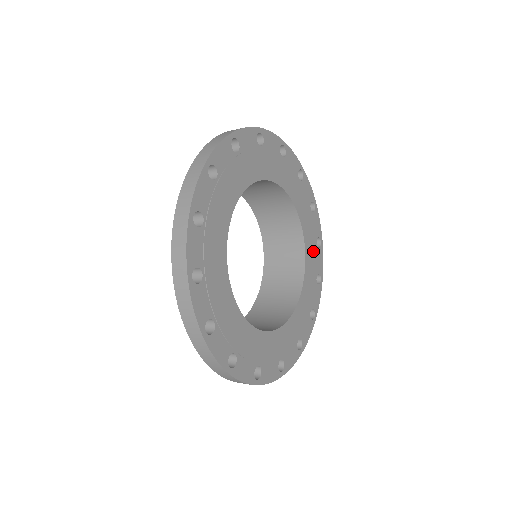
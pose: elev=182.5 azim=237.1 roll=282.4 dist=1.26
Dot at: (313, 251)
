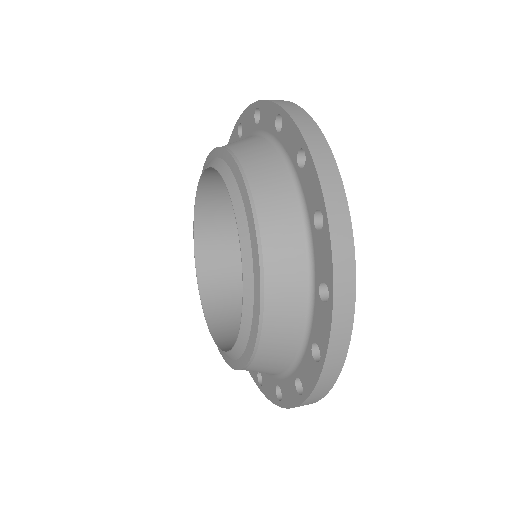
Dot at: occluded
